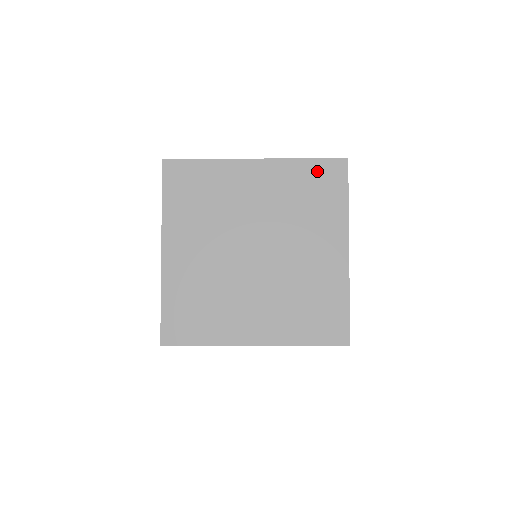
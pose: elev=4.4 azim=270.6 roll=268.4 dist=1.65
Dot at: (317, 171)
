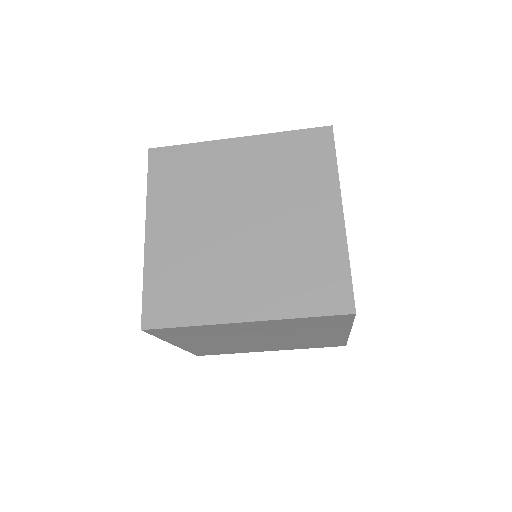
Dot at: (301, 140)
